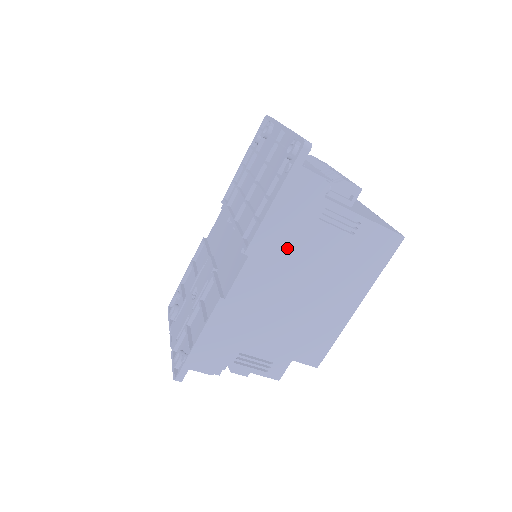
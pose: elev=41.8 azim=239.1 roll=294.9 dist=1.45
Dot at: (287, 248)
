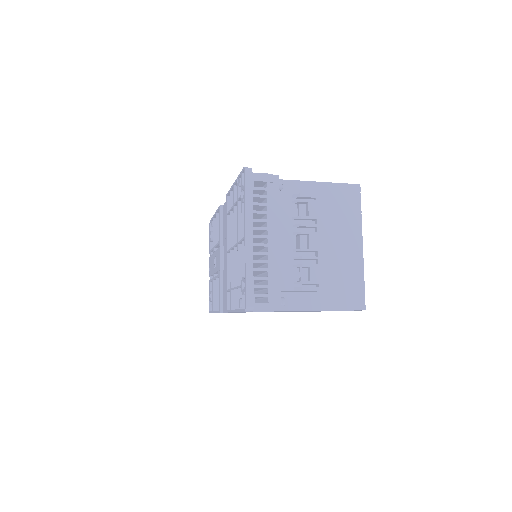
Dot at: occluded
